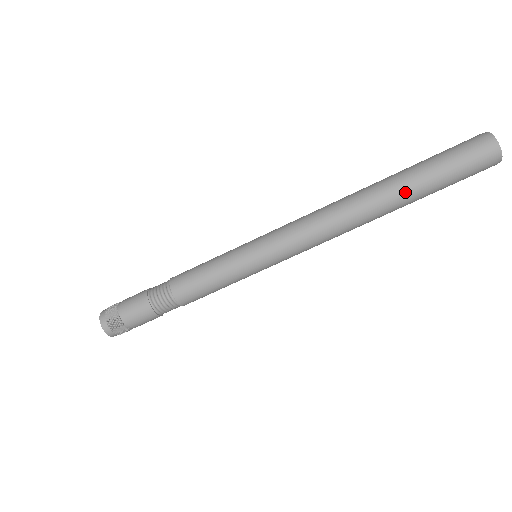
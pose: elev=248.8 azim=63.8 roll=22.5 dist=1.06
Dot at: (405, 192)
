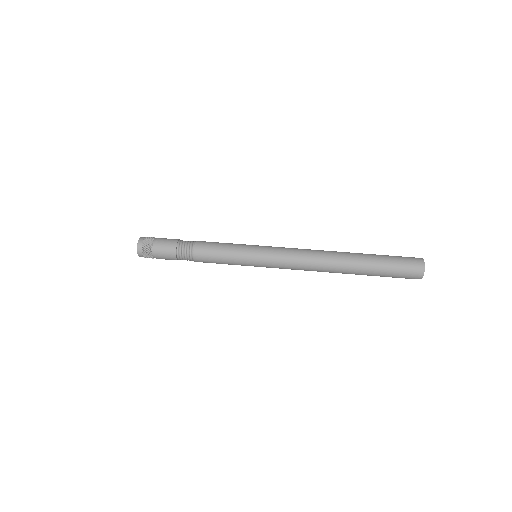
Dot at: (360, 253)
